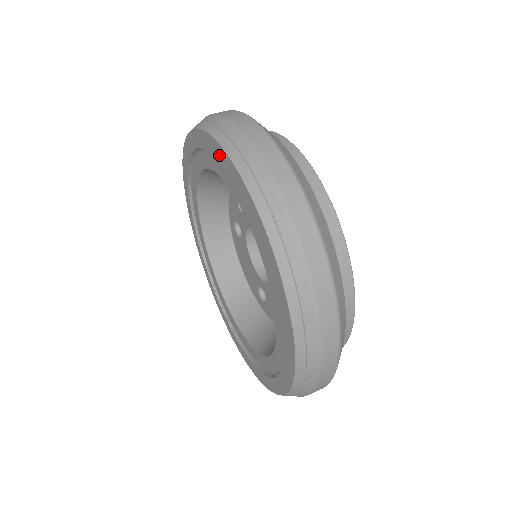
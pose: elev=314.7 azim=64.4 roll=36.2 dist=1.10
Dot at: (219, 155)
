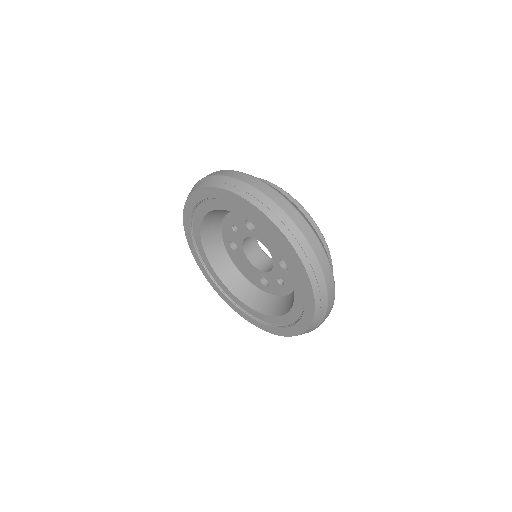
Dot at: (229, 197)
